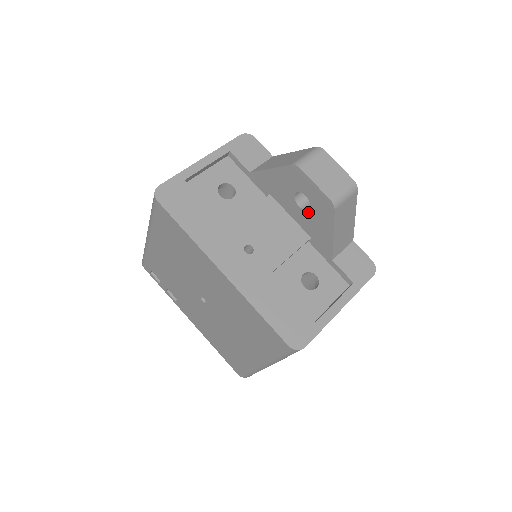
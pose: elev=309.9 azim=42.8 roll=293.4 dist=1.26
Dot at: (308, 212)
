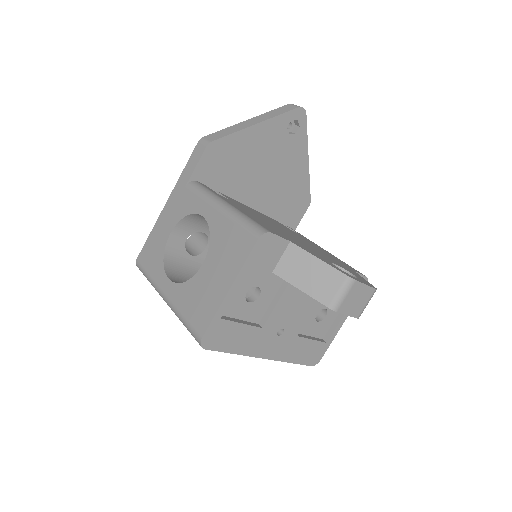
Dot at: occluded
